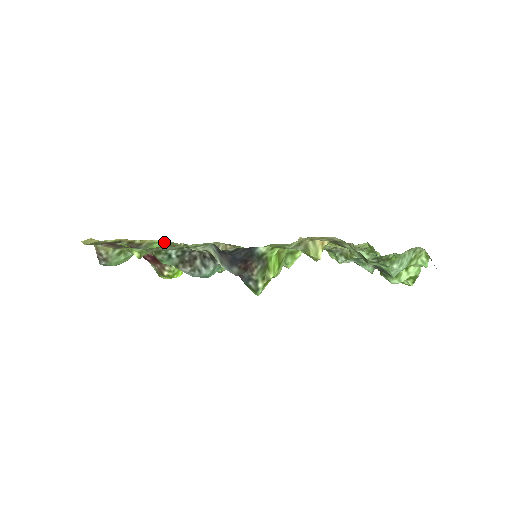
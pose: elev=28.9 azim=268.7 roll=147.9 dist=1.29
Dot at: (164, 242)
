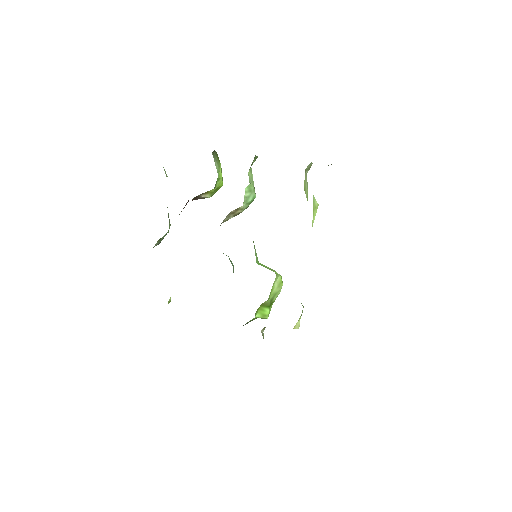
Dot at: occluded
